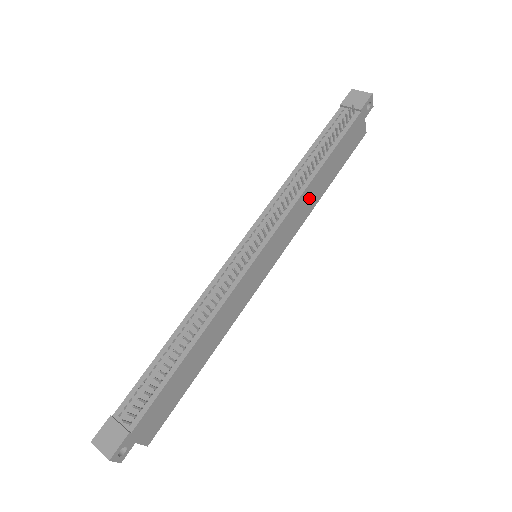
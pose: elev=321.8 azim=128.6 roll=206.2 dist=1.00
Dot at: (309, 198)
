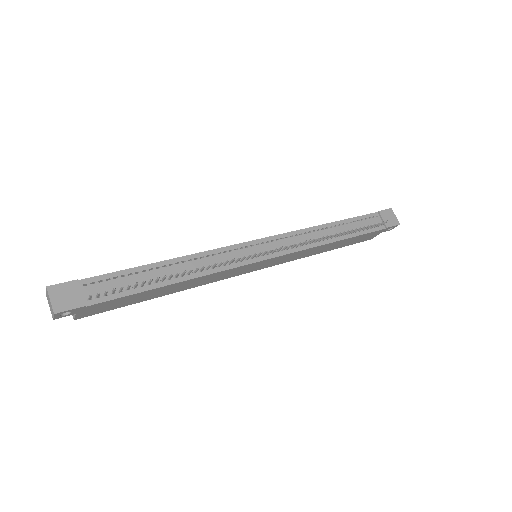
Dot at: (315, 250)
